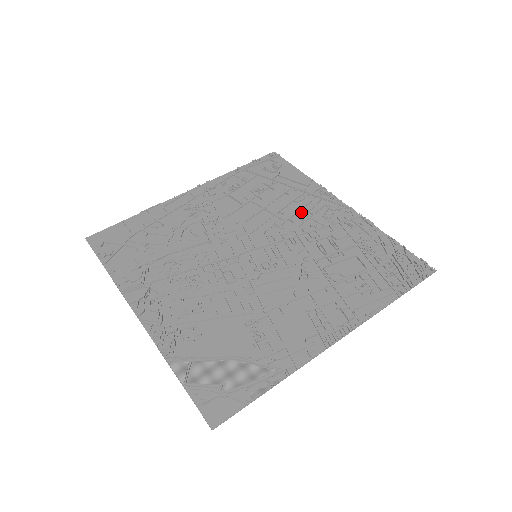
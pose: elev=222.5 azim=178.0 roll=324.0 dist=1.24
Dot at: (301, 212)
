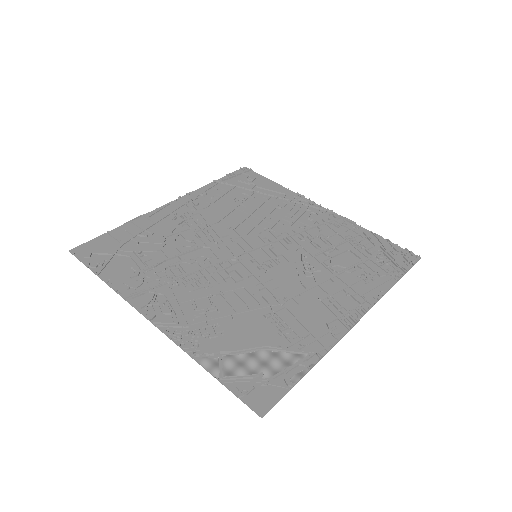
Dot at: (287, 216)
